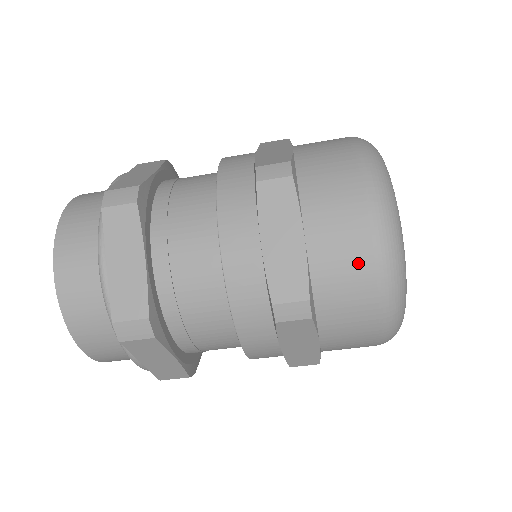
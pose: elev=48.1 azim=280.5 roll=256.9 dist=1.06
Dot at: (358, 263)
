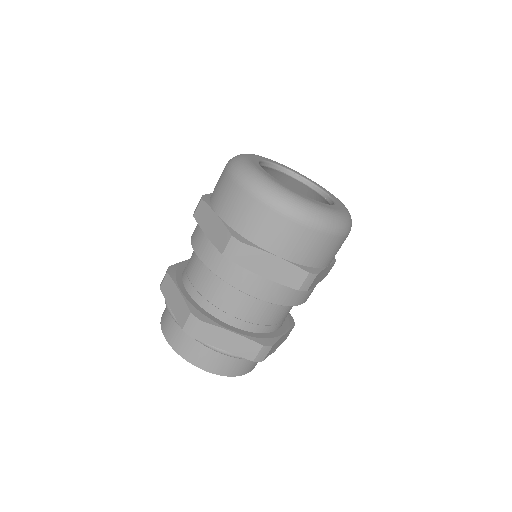
Dot at: (240, 200)
